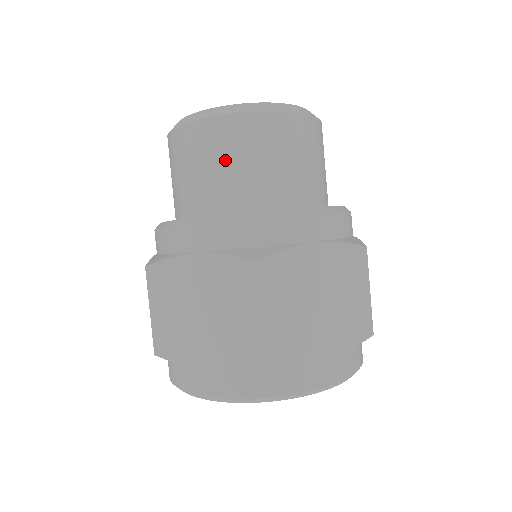
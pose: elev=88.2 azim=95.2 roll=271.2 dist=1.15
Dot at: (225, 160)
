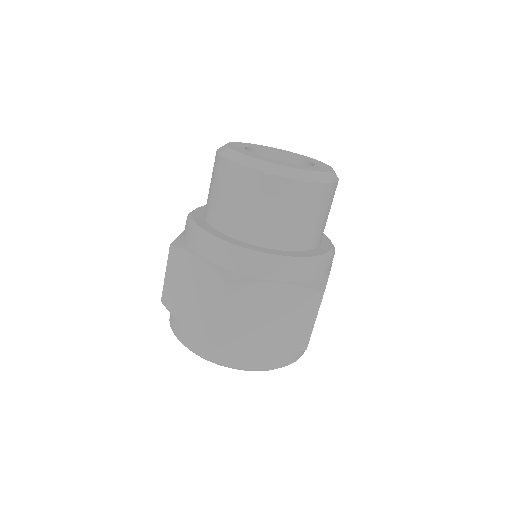
Dot at: (241, 200)
